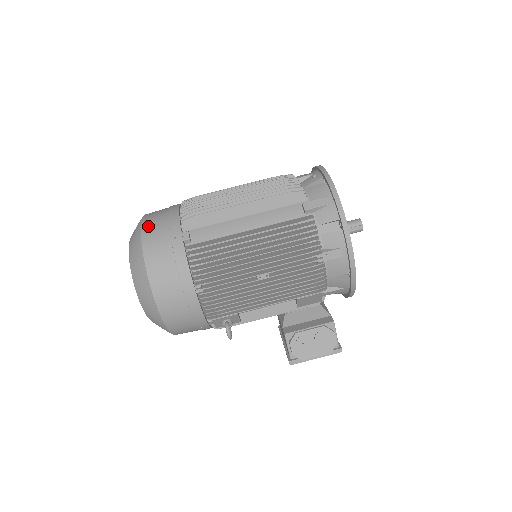
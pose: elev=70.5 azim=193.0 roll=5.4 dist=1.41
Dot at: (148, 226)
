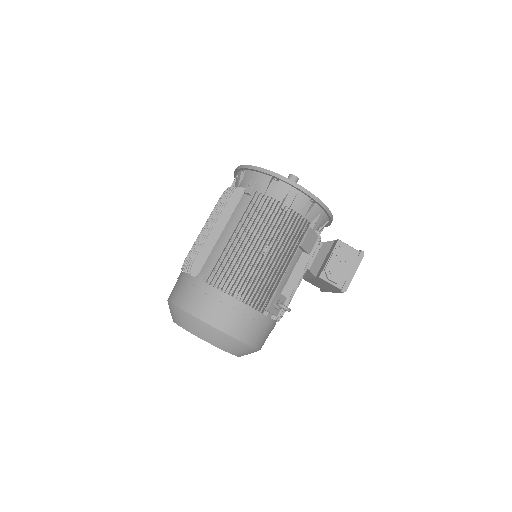
Dot at: (174, 297)
